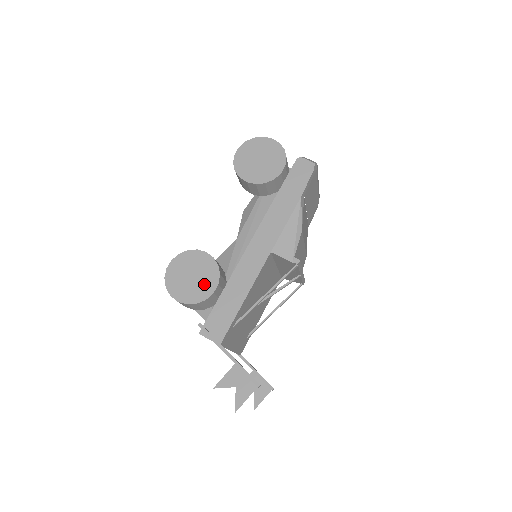
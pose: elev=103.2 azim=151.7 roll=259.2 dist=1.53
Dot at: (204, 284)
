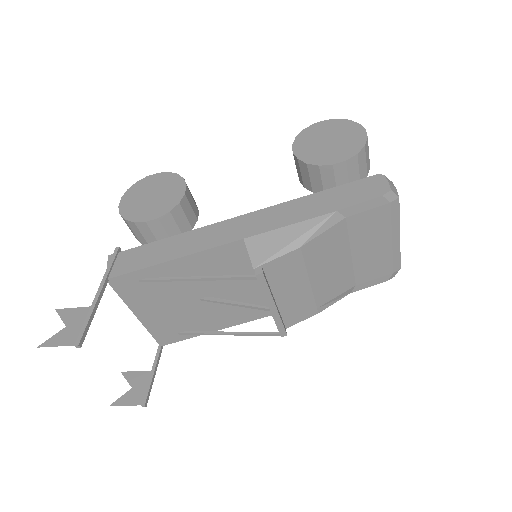
Dot at: (150, 209)
